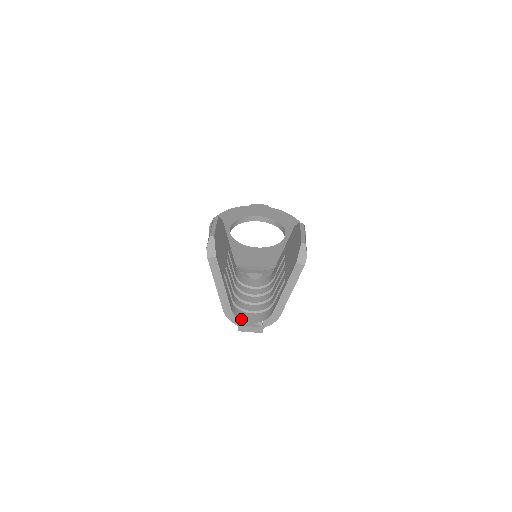
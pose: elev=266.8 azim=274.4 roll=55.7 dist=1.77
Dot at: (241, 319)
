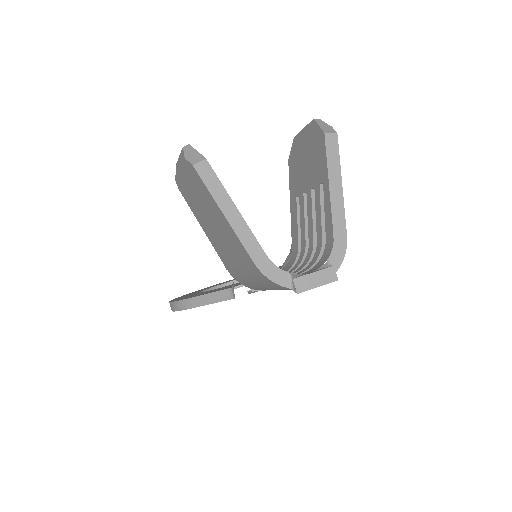
Dot at: (291, 273)
